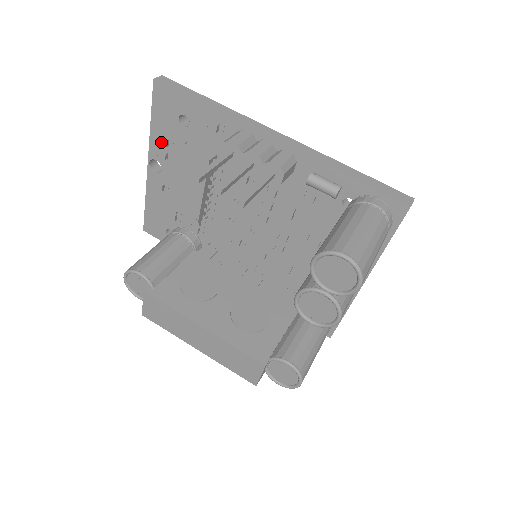
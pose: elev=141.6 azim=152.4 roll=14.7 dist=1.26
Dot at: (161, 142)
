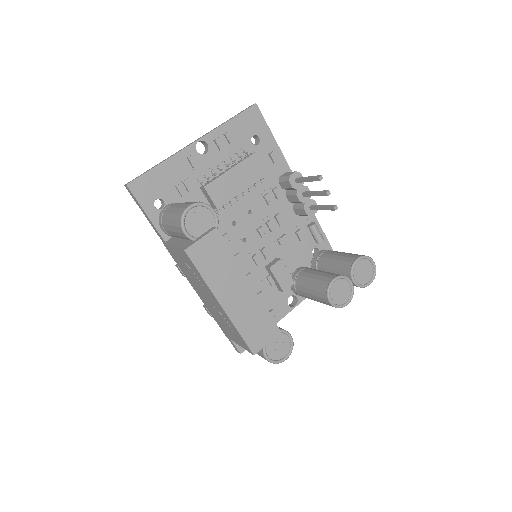
Dot at: (229, 138)
